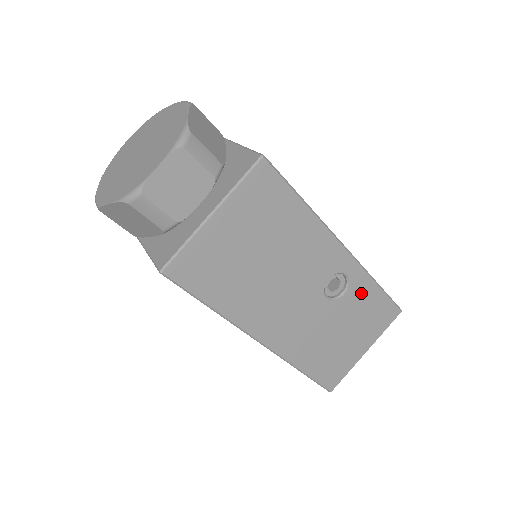
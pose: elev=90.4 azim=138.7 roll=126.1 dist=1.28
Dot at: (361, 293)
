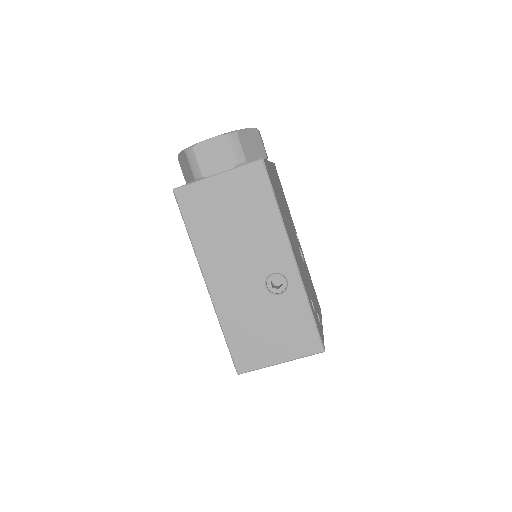
Dot at: (294, 305)
